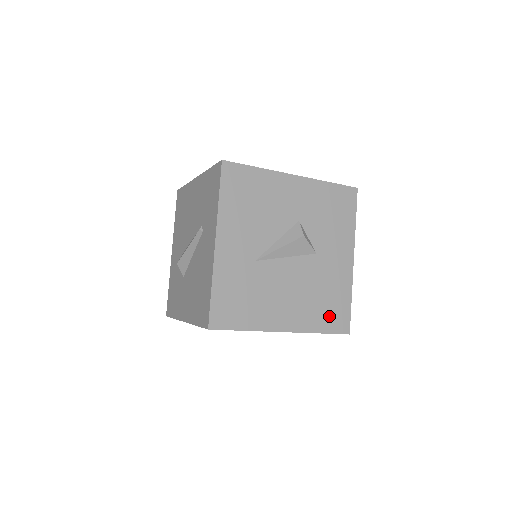
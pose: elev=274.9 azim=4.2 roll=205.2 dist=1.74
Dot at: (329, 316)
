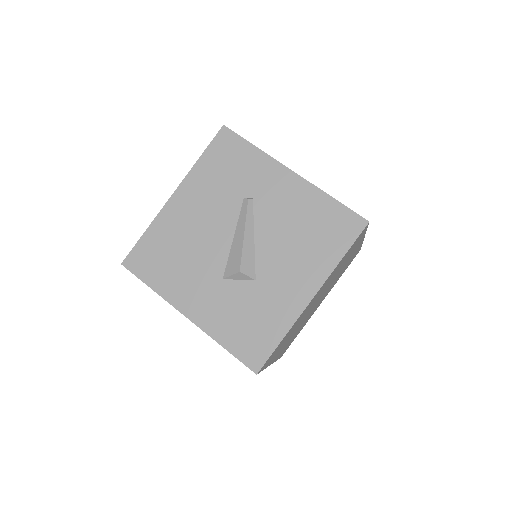
Dot at: occluded
